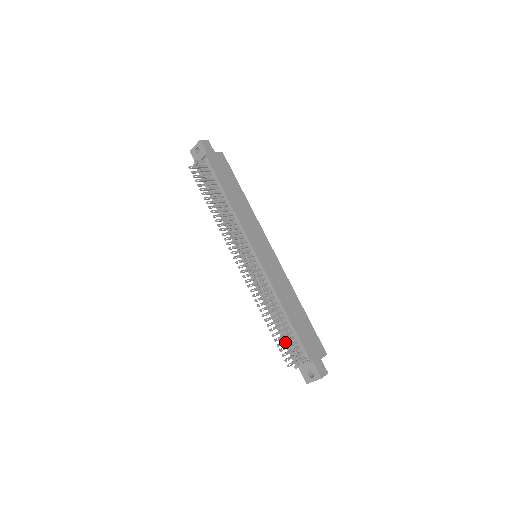
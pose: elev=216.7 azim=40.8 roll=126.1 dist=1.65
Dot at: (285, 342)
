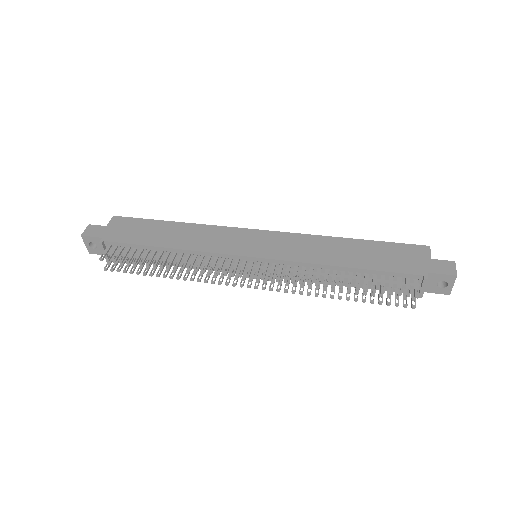
Dot at: occluded
